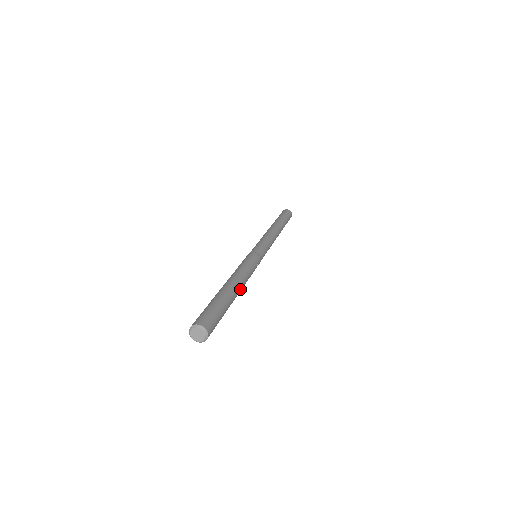
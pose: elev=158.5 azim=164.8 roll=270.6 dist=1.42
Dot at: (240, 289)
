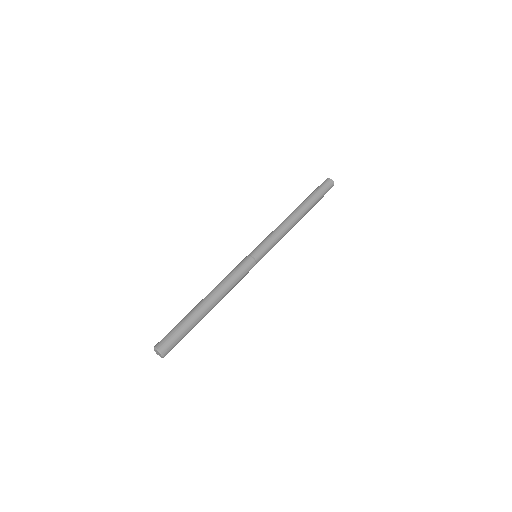
Dot at: (213, 300)
